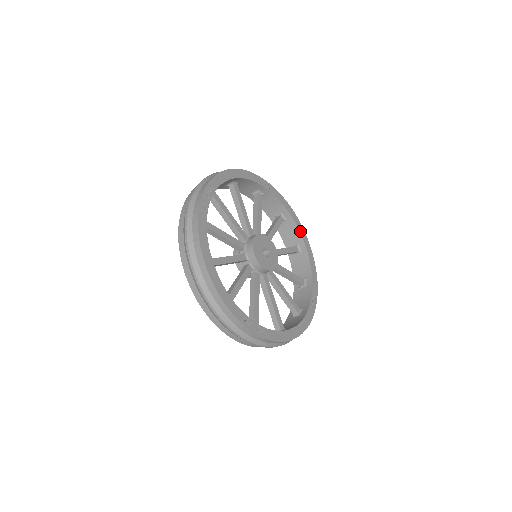
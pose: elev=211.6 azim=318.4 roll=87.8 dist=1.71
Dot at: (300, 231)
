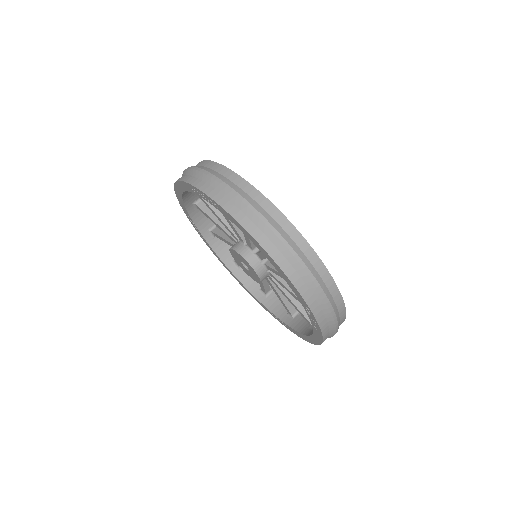
Dot at: occluded
